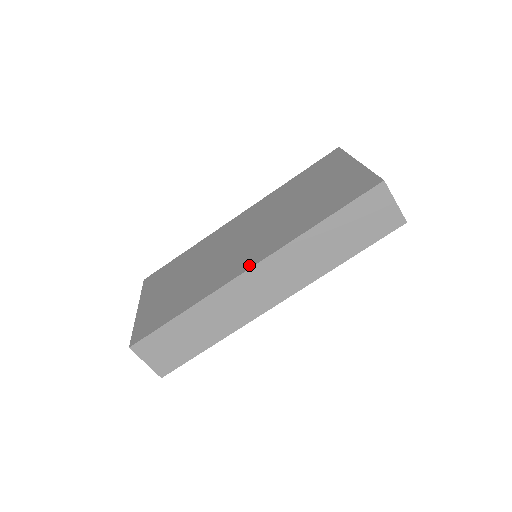
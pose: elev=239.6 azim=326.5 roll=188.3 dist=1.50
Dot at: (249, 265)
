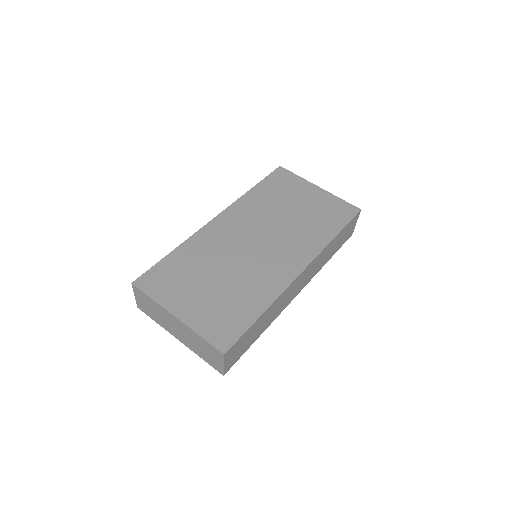
Dot at: (299, 269)
